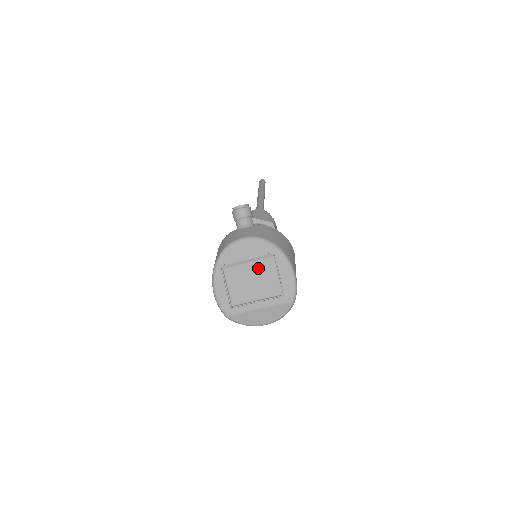
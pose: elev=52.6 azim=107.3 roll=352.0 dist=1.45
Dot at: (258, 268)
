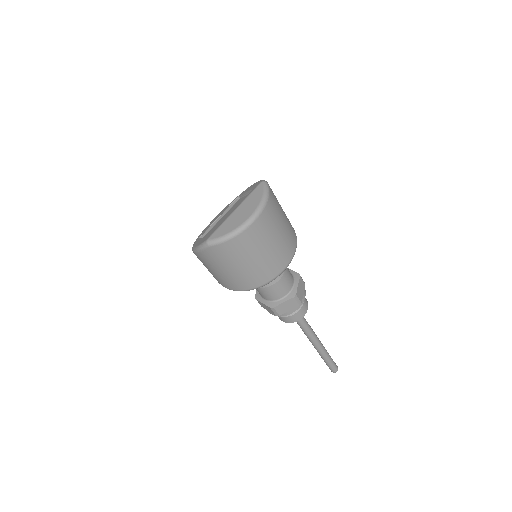
Dot at: (229, 211)
